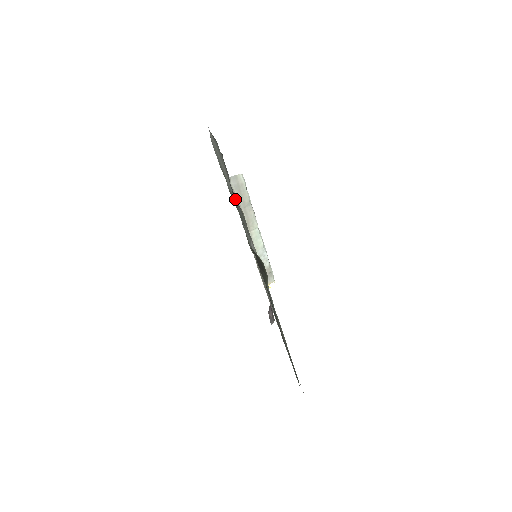
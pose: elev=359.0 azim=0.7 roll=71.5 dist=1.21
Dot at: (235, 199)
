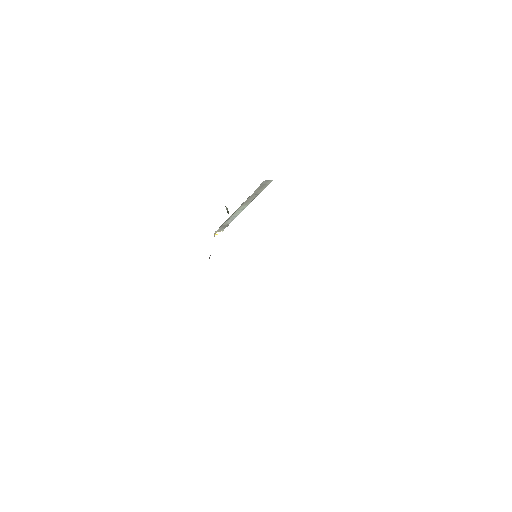
Dot at: occluded
